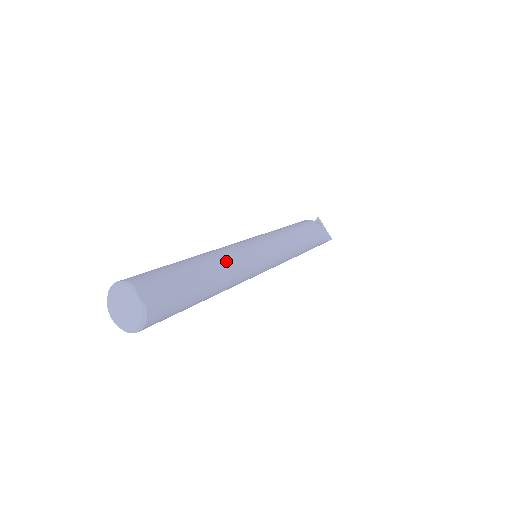
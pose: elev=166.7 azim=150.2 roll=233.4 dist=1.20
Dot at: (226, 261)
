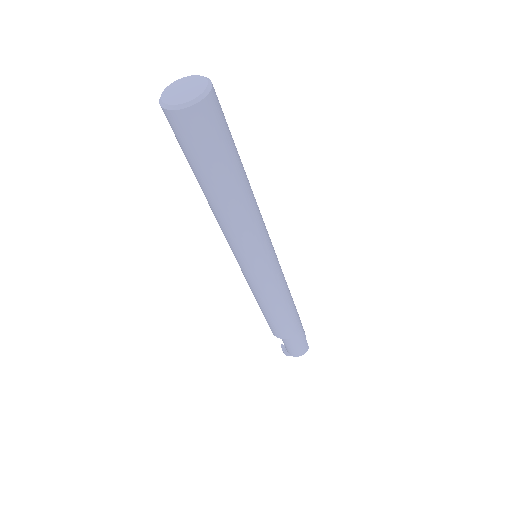
Dot at: occluded
